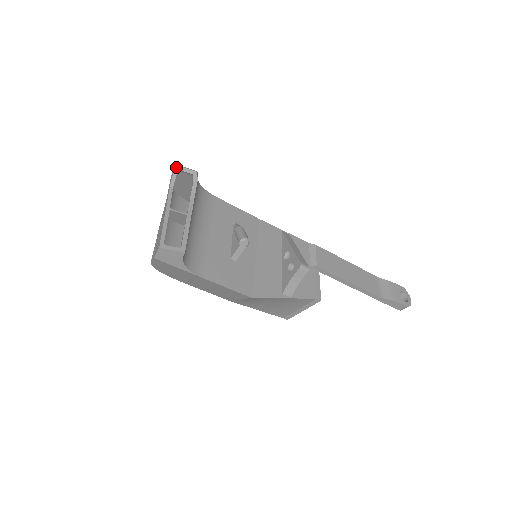
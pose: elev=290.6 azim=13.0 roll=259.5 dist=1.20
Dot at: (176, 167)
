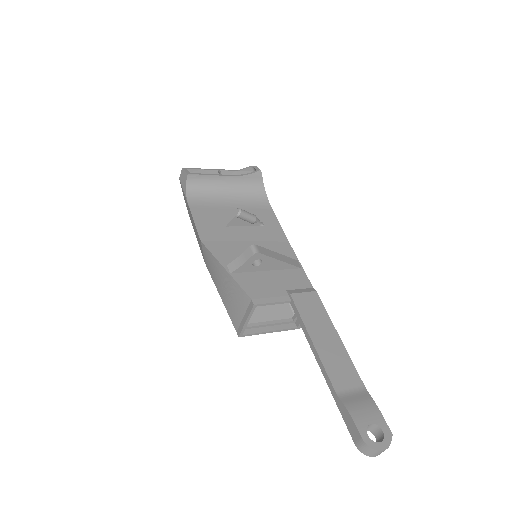
Dot at: (255, 166)
